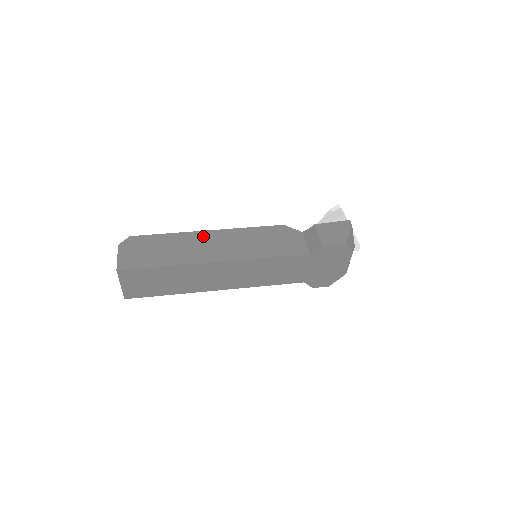
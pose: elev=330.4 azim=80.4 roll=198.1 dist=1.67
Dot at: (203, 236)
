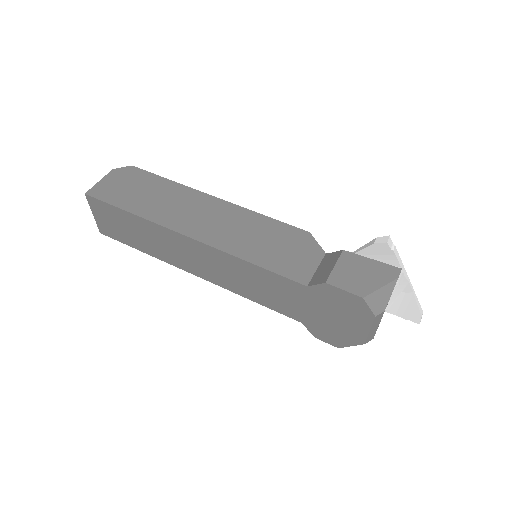
Dot at: (202, 200)
